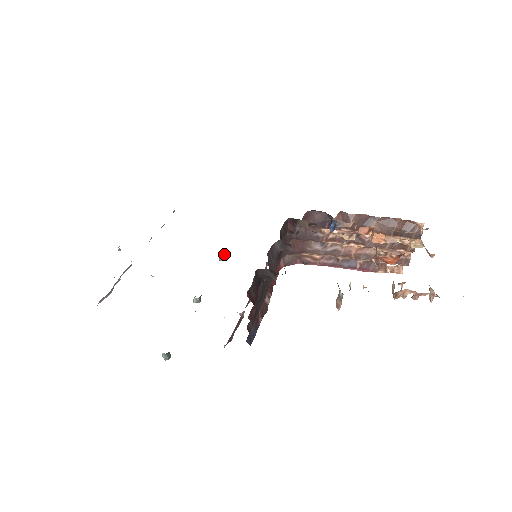
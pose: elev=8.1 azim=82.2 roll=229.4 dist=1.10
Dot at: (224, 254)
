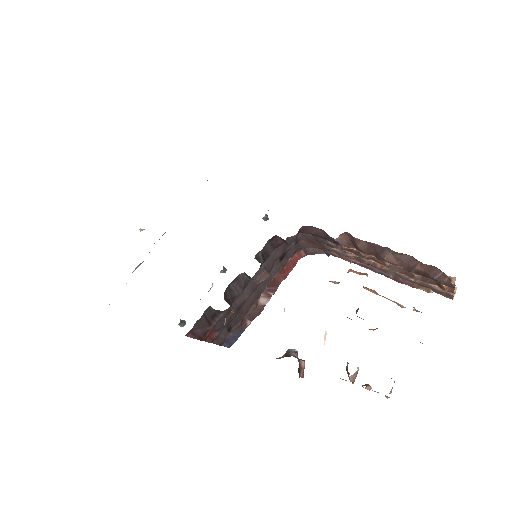
Dot at: (264, 217)
